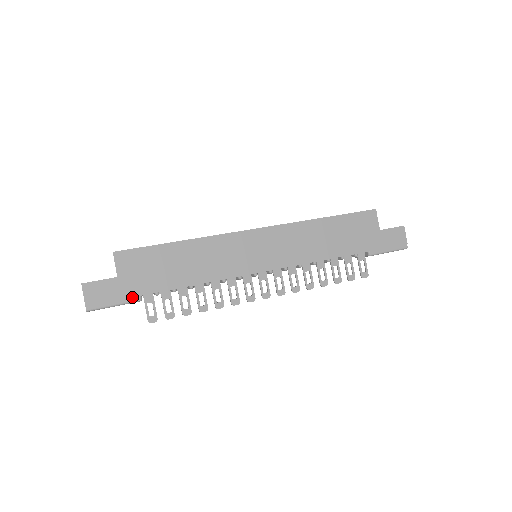
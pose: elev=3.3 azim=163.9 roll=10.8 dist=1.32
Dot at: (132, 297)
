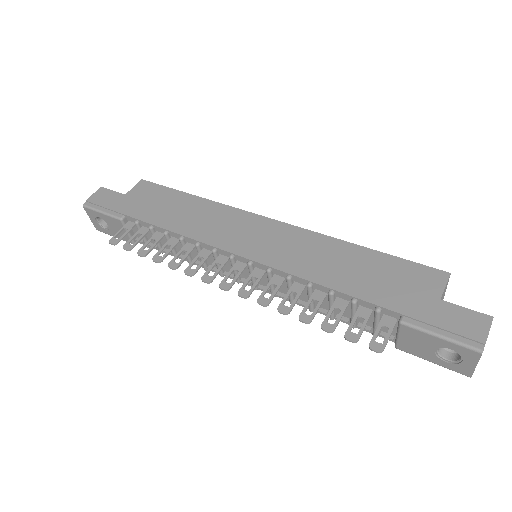
Dot at: (118, 213)
